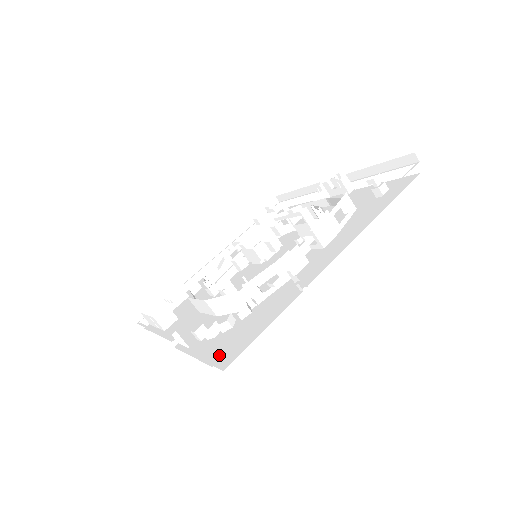
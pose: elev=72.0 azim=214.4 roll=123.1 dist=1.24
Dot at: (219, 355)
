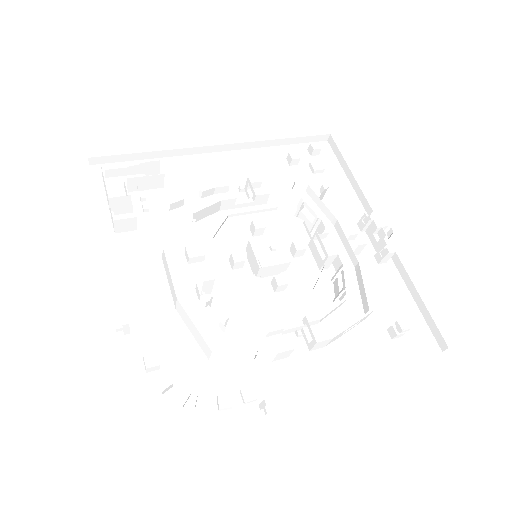
Dot at: (153, 408)
